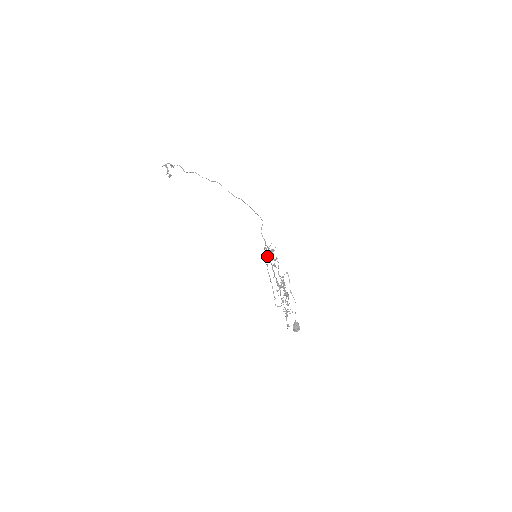
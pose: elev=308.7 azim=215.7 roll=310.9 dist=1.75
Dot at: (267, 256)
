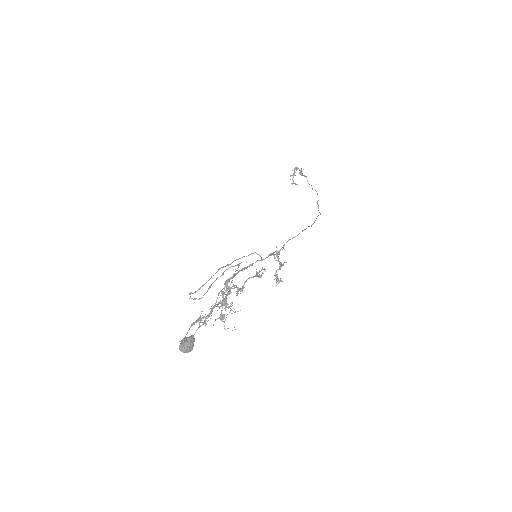
Dot at: occluded
